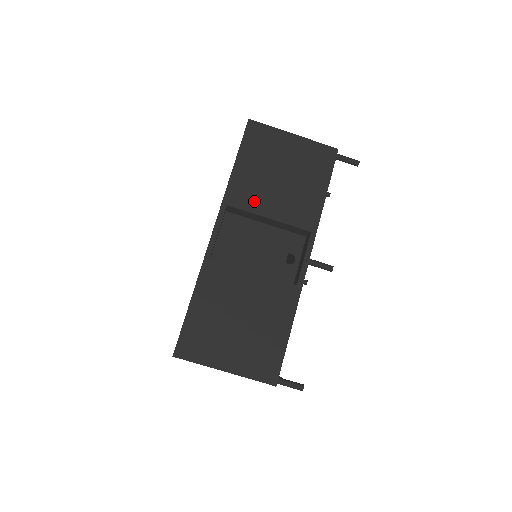
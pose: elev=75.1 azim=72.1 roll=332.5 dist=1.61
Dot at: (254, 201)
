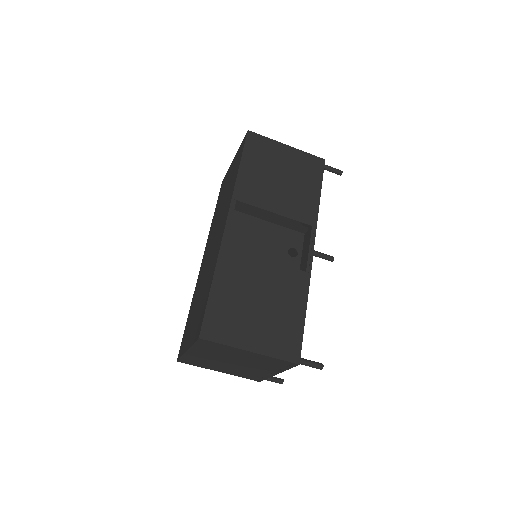
Dot at: (260, 198)
